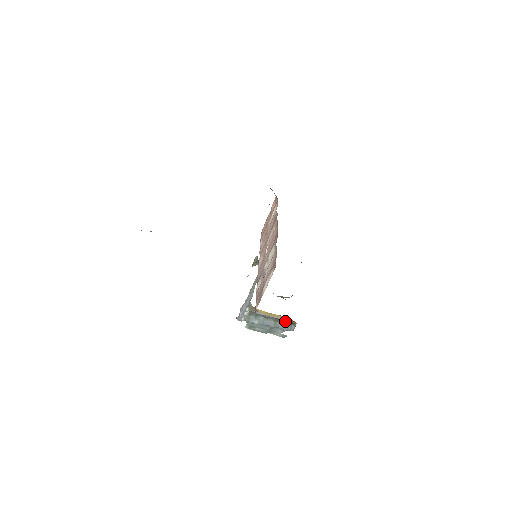
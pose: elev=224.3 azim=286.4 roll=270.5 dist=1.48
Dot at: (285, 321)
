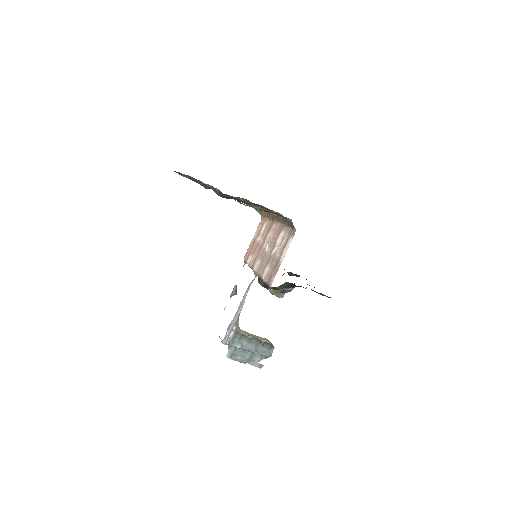
Dot at: (265, 344)
